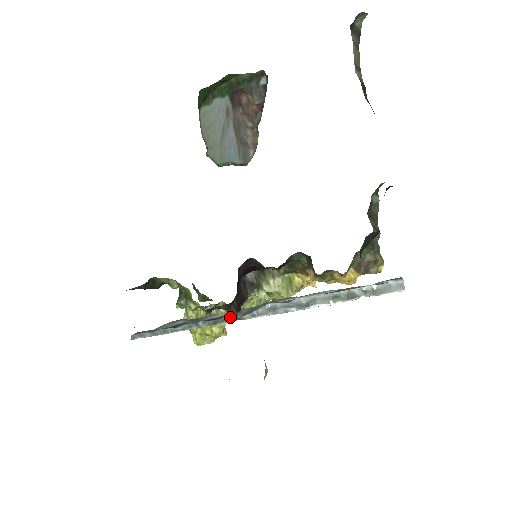
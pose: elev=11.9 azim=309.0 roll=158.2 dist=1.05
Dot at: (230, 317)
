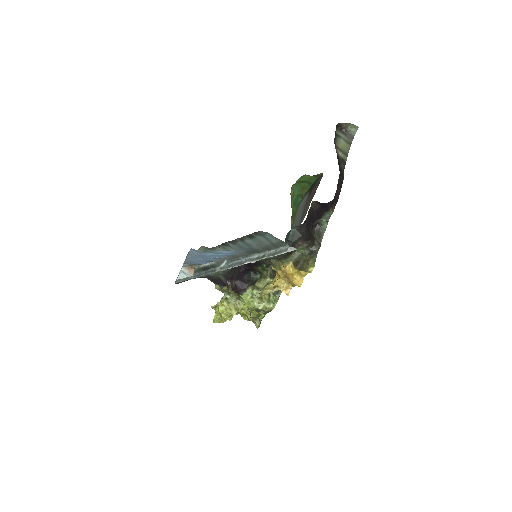
Dot at: (213, 270)
